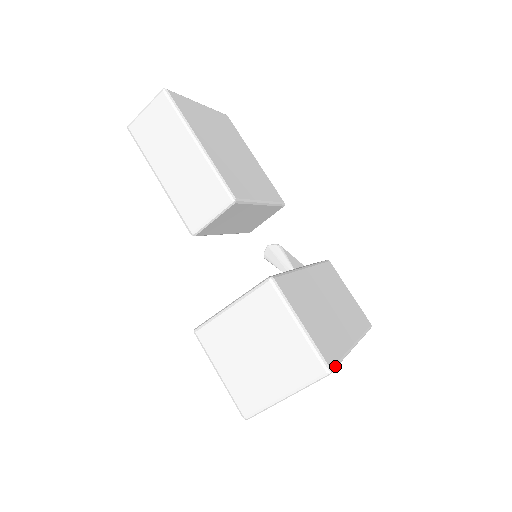
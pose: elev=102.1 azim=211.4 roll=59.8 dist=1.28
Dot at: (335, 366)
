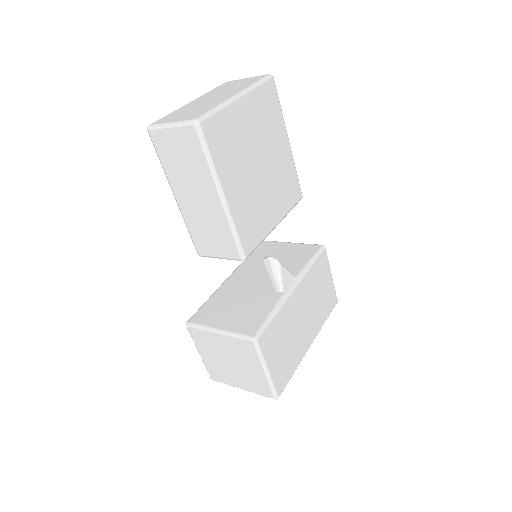
Dot at: (283, 389)
